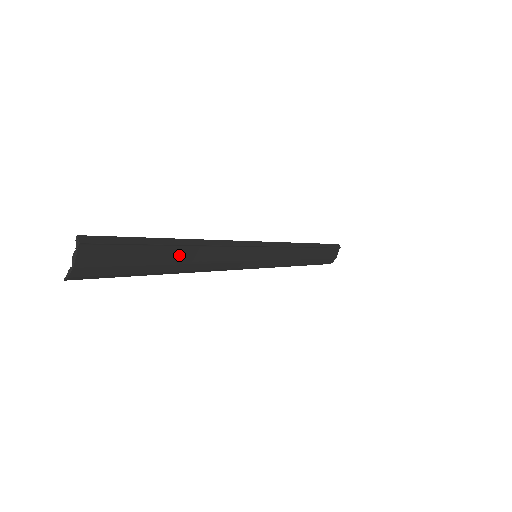
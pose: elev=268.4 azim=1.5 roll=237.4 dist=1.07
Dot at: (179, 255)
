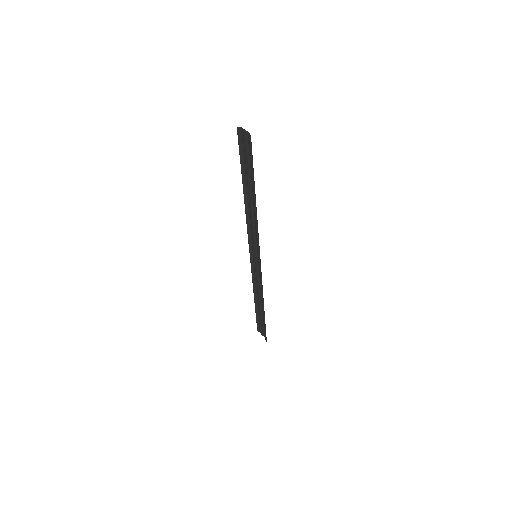
Dot at: (251, 193)
